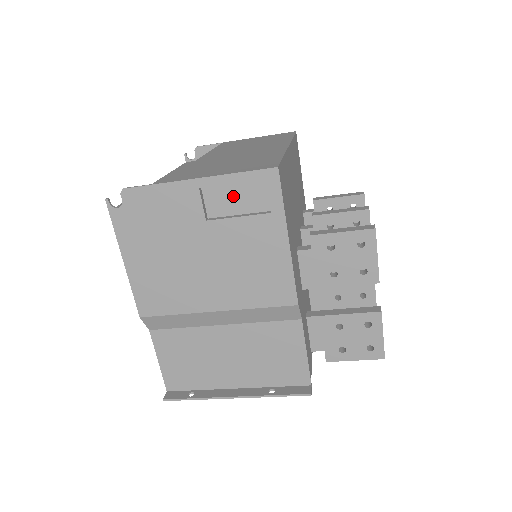
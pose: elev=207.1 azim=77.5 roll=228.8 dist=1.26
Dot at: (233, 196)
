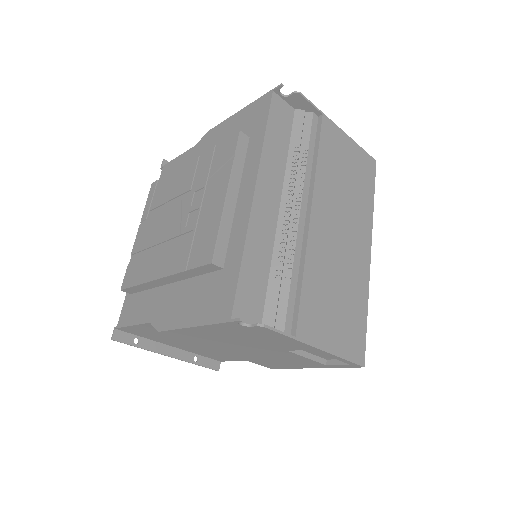
Dot at: occluded
